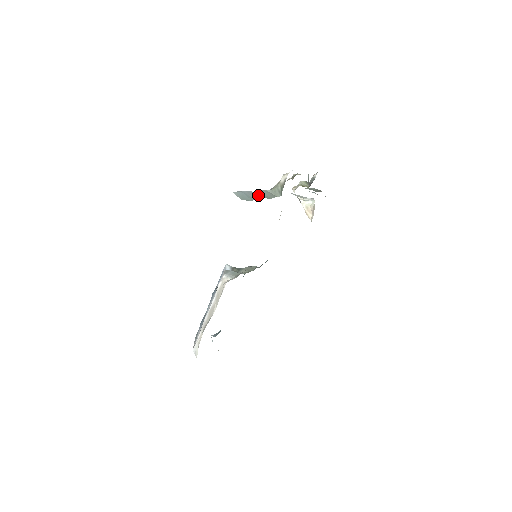
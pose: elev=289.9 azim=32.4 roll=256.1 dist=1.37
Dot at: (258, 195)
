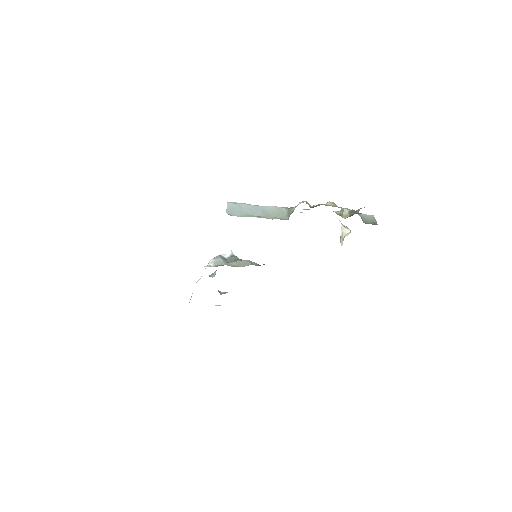
Dot at: (260, 211)
